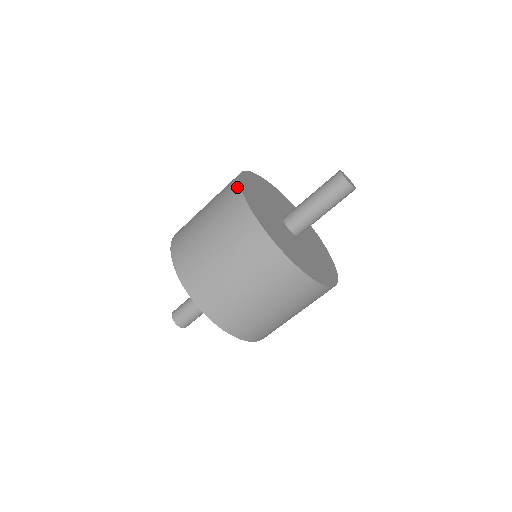
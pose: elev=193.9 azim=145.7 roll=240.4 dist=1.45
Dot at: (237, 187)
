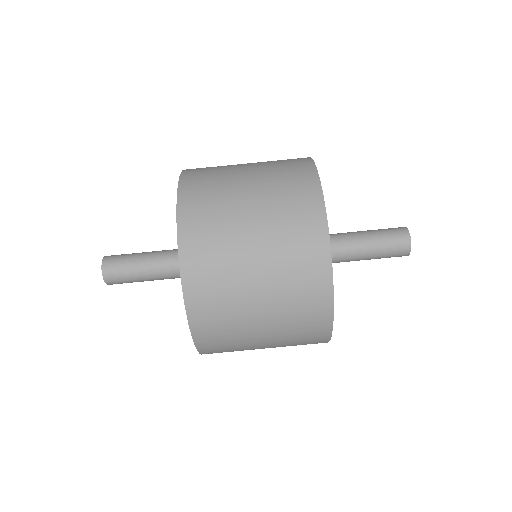
Dot at: (309, 161)
